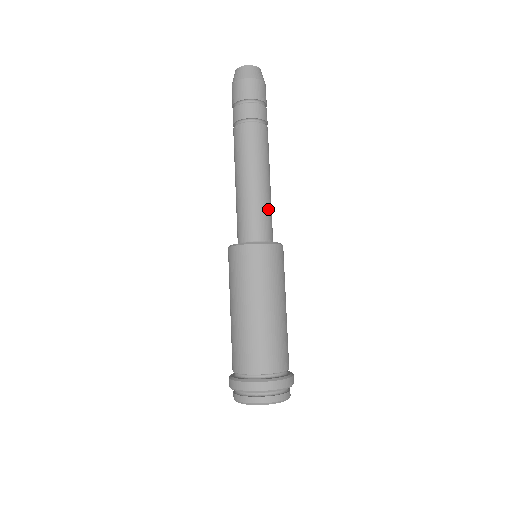
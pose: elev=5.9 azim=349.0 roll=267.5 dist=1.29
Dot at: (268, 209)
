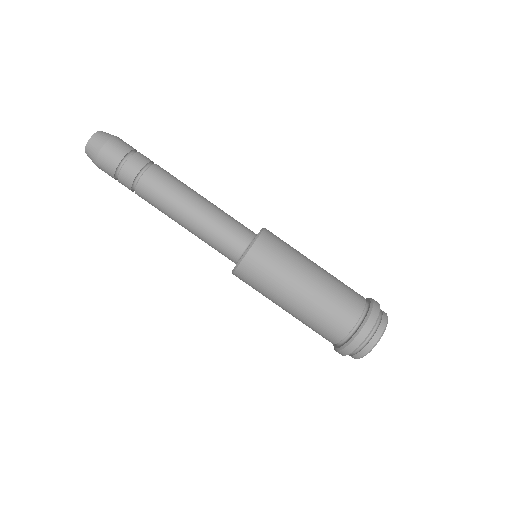
Dot at: (224, 220)
